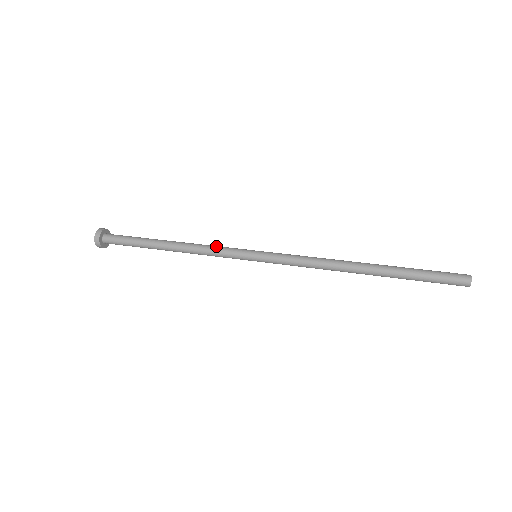
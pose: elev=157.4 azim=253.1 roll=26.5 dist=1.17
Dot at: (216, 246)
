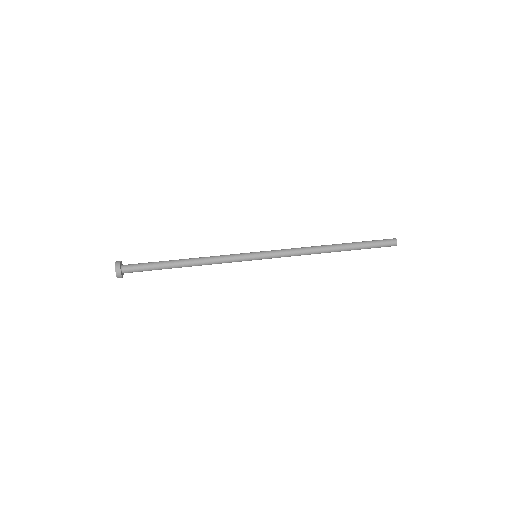
Dot at: (224, 255)
